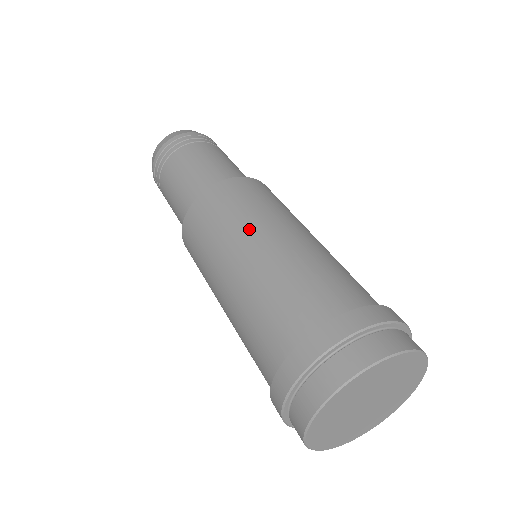
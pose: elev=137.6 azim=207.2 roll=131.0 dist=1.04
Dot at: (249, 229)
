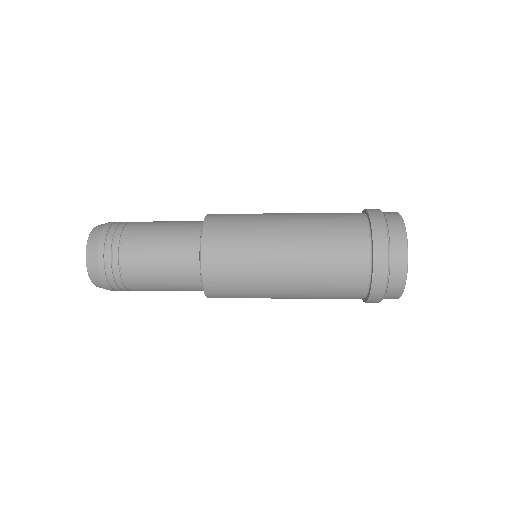
Dot at: (268, 229)
